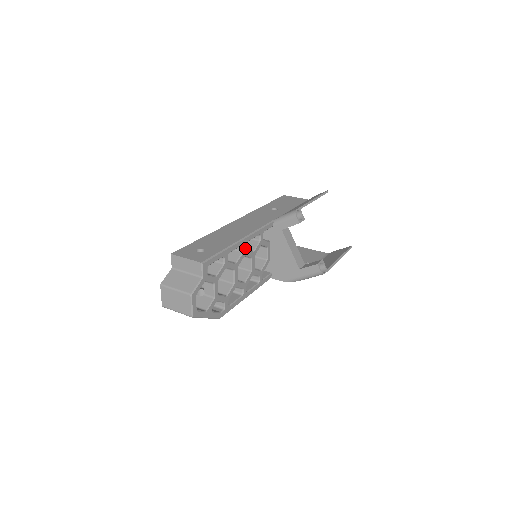
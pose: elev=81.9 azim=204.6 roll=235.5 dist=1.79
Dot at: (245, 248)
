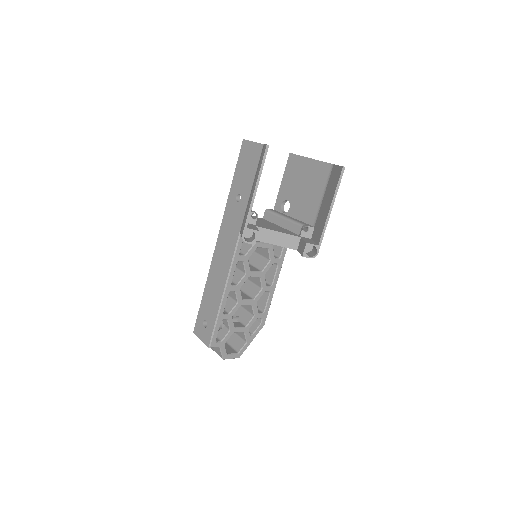
Dot at: (234, 288)
